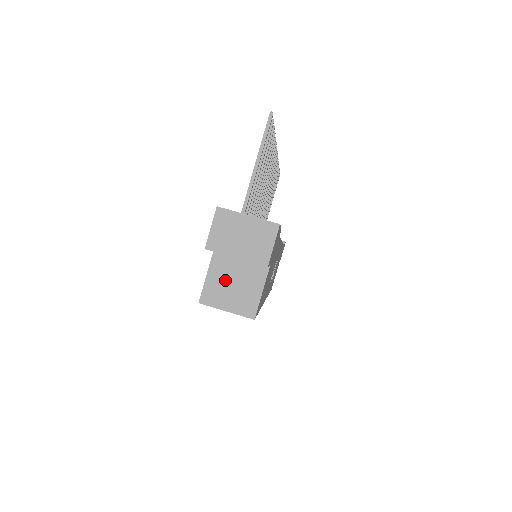
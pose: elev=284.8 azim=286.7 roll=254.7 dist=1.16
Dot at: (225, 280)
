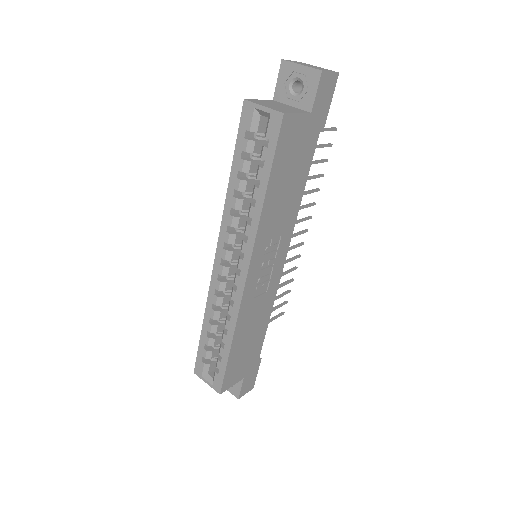
Dot at: (272, 104)
